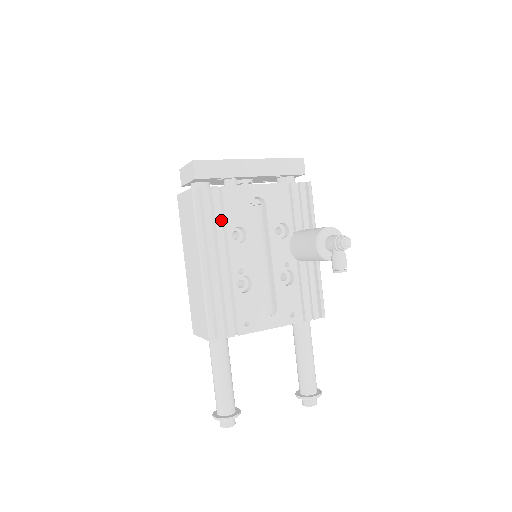
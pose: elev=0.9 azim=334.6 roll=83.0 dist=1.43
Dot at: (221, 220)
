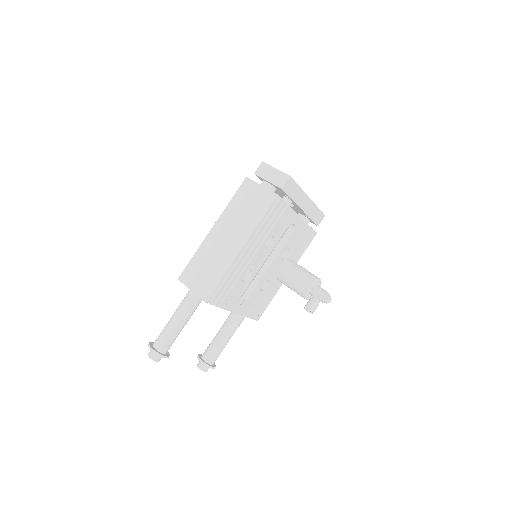
Dot at: (271, 226)
